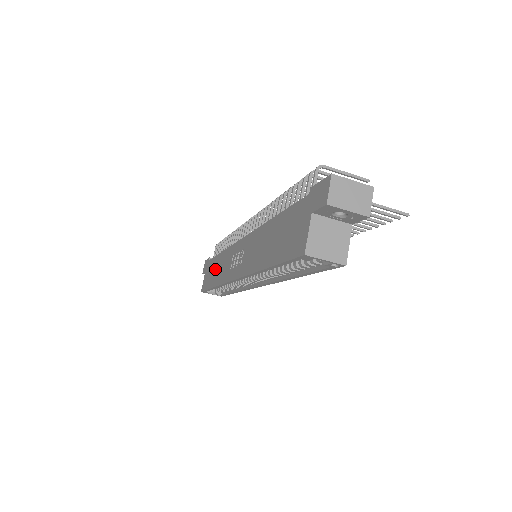
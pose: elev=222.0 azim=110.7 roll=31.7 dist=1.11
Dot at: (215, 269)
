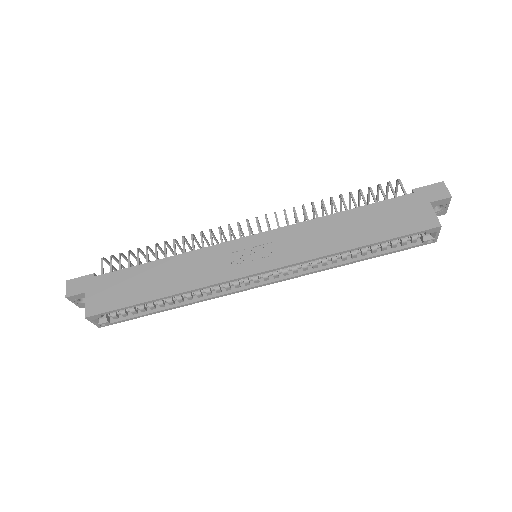
Dot at: (151, 278)
